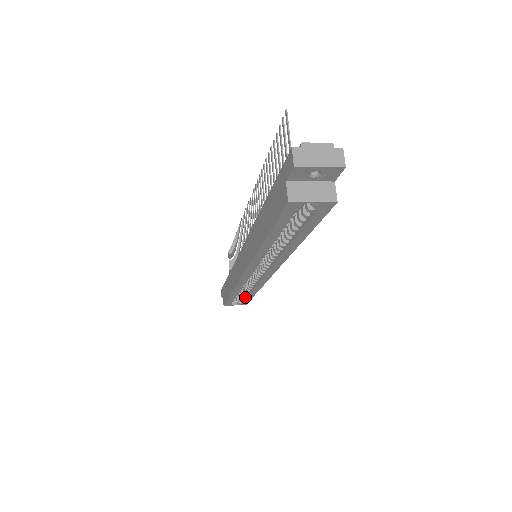
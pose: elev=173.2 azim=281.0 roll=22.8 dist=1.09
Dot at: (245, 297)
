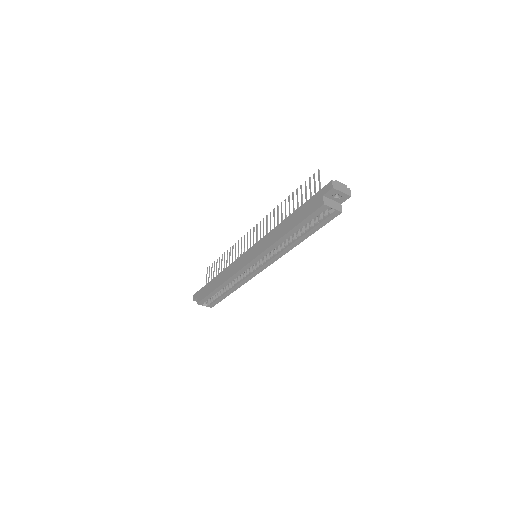
Dot at: (221, 296)
